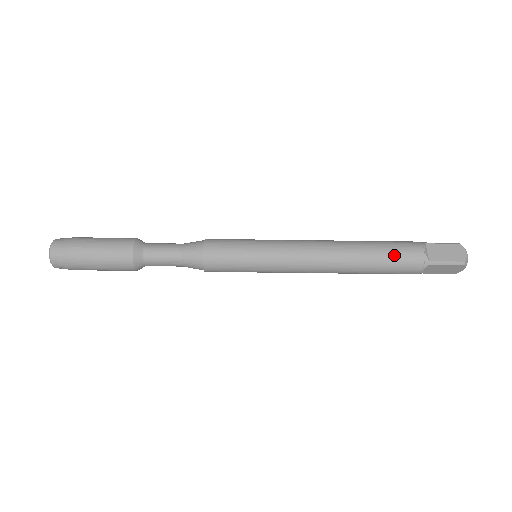
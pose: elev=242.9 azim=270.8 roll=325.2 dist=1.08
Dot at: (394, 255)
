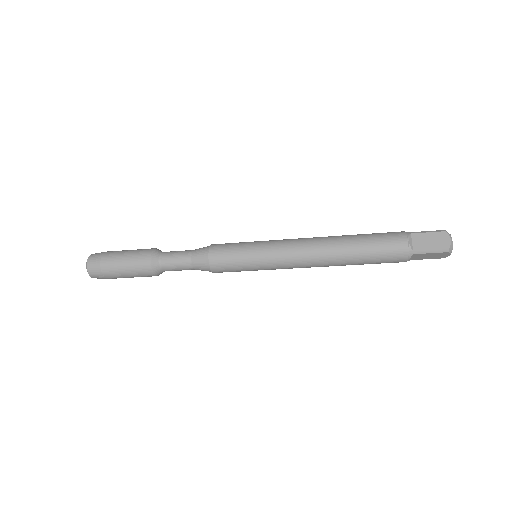
Dot at: occluded
